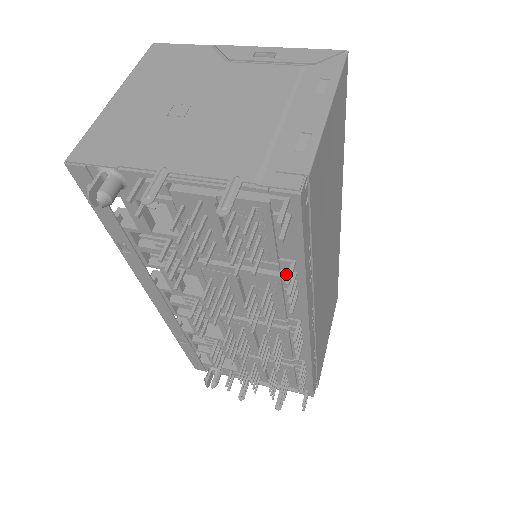
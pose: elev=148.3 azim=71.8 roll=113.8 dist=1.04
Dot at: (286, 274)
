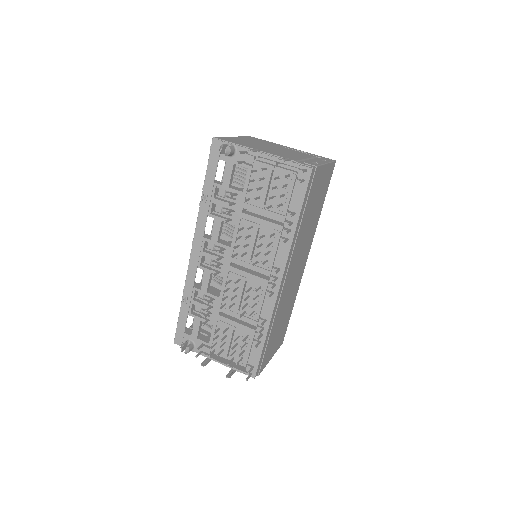
Dot at: occluded
